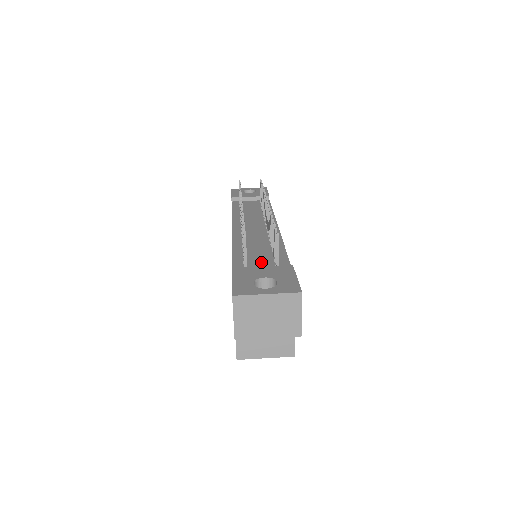
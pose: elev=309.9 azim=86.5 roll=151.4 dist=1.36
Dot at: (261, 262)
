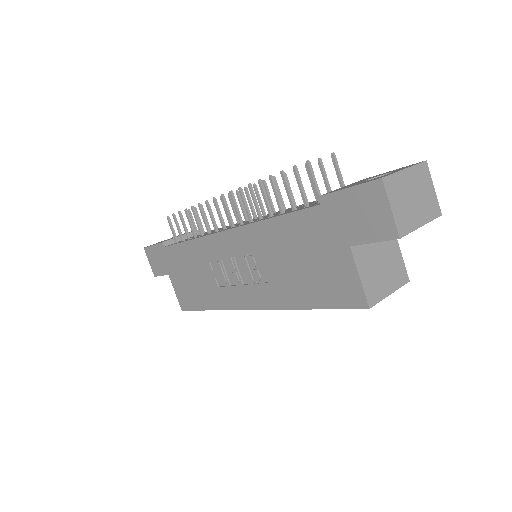
Dot at: occluded
